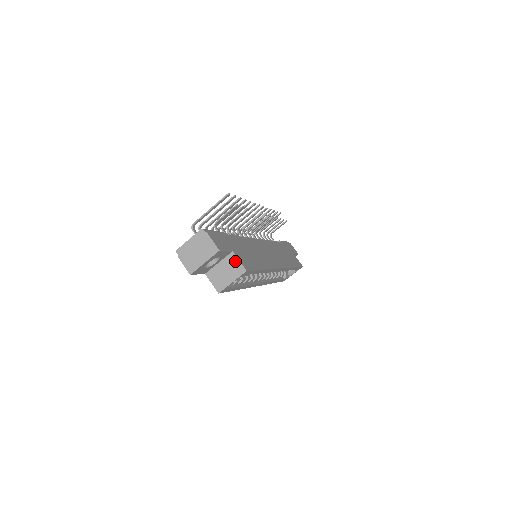
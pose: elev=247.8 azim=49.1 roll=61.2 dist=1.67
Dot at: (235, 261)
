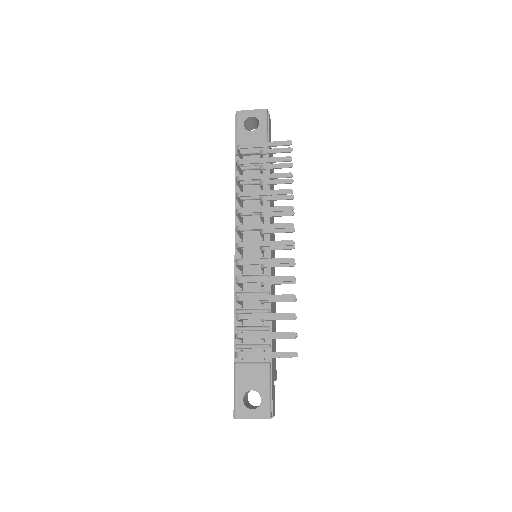
Dot at: occluded
